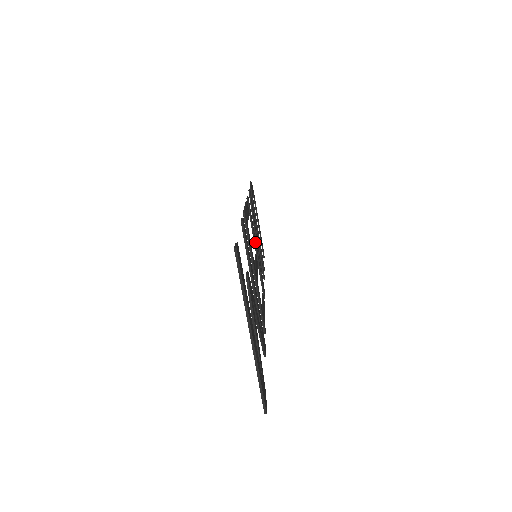
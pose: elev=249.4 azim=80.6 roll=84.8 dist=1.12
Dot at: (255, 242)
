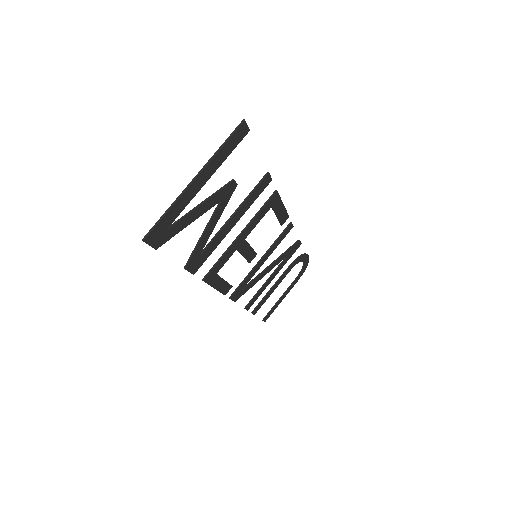
Dot at: (266, 254)
